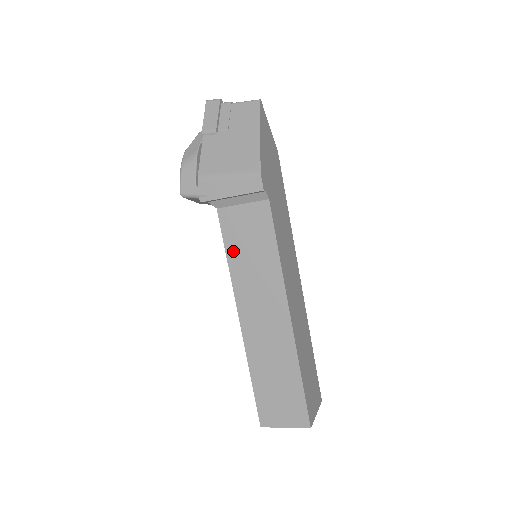
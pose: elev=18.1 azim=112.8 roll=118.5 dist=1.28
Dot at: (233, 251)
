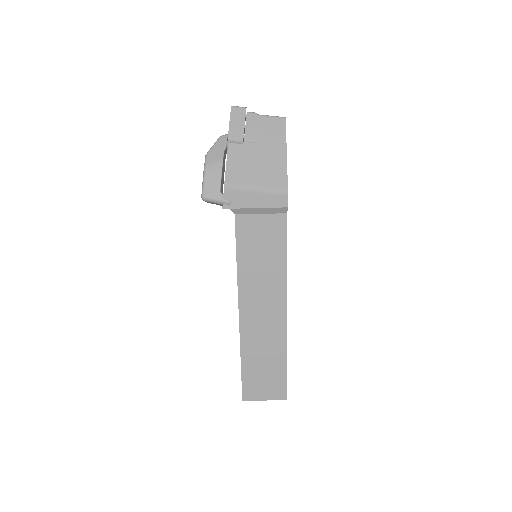
Dot at: (244, 254)
